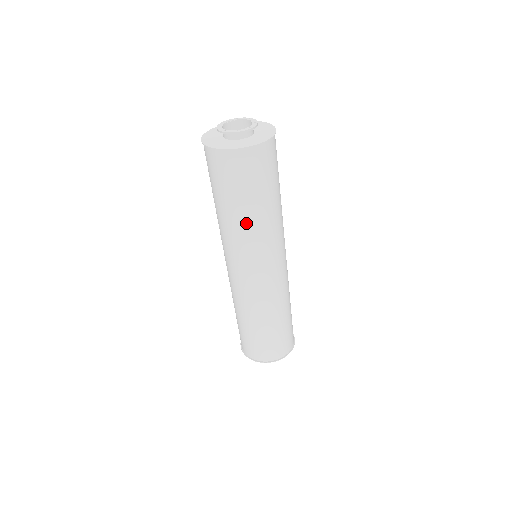
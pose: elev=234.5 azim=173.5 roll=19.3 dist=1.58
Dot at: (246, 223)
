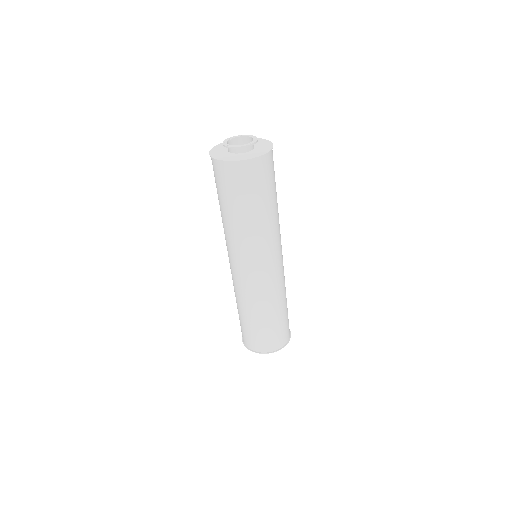
Dot at: (245, 225)
